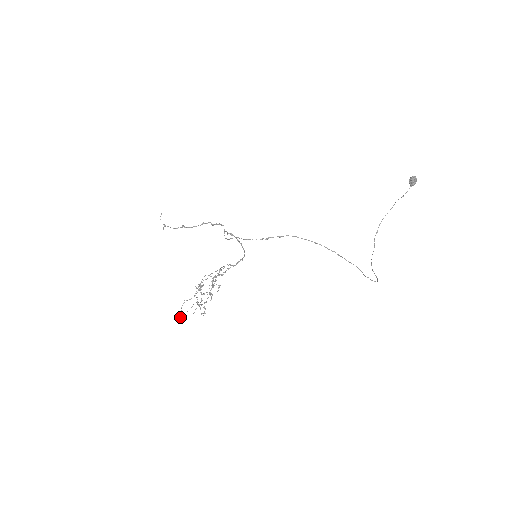
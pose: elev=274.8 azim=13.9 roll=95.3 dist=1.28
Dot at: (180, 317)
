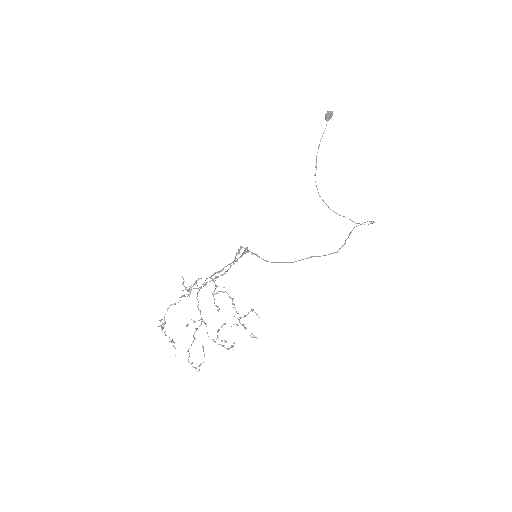
Dot at: occluded
